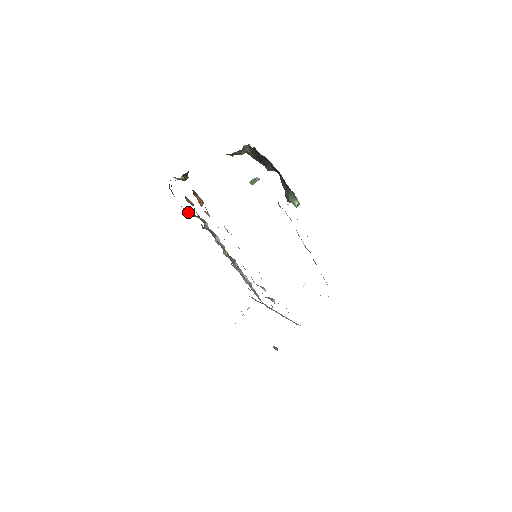
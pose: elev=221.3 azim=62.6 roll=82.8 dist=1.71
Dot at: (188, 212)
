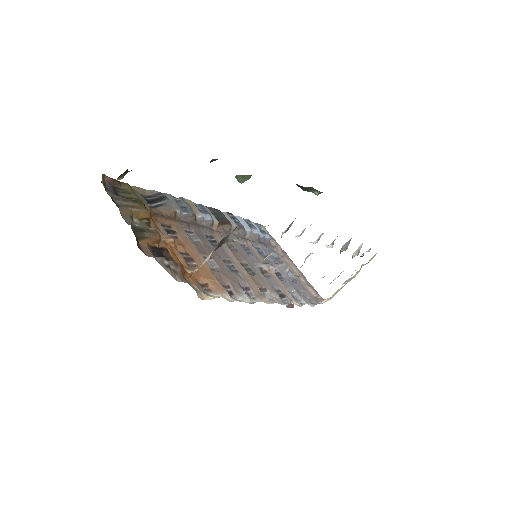
Dot at: (147, 190)
